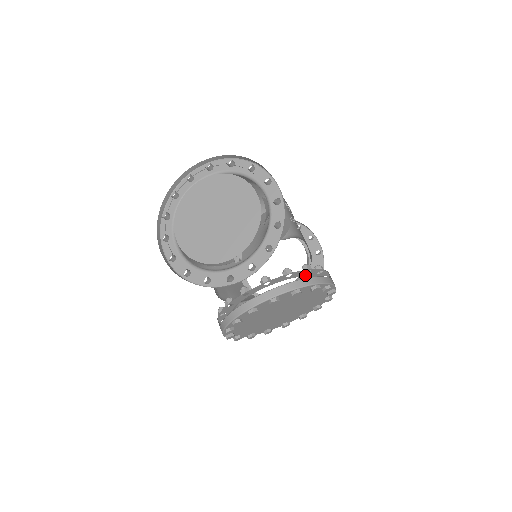
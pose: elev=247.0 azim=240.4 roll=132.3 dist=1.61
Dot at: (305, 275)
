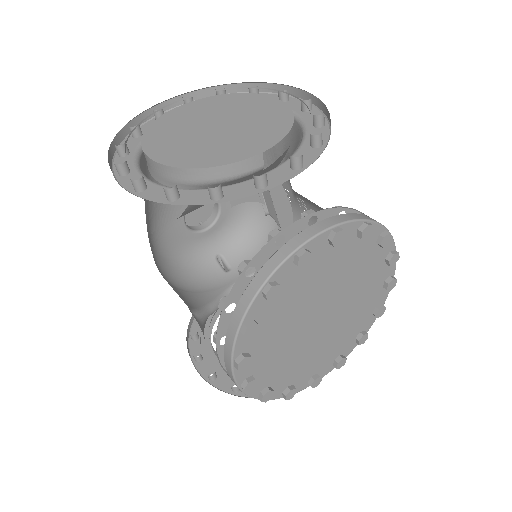
Dot at: occluded
